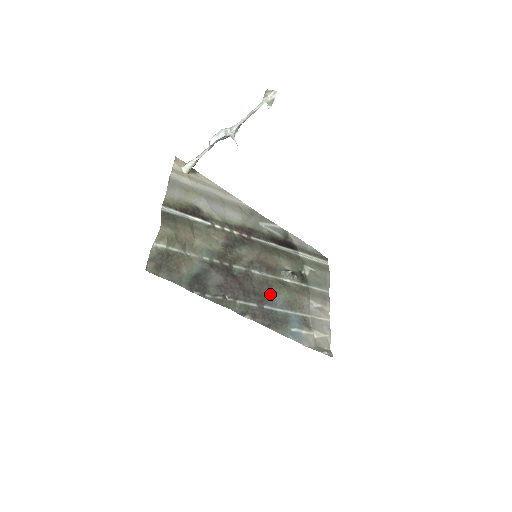
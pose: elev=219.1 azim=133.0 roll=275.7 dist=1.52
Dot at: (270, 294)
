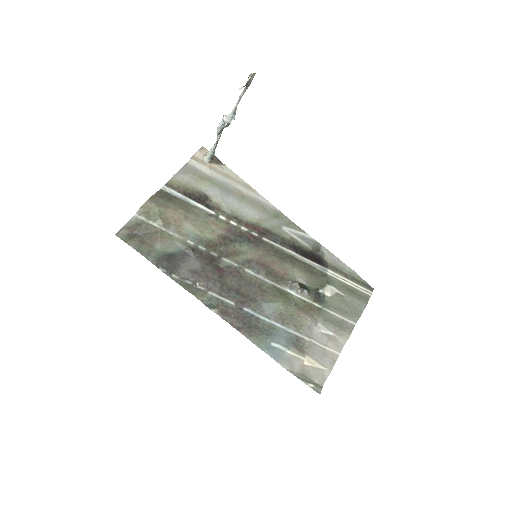
Dot at: (259, 299)
